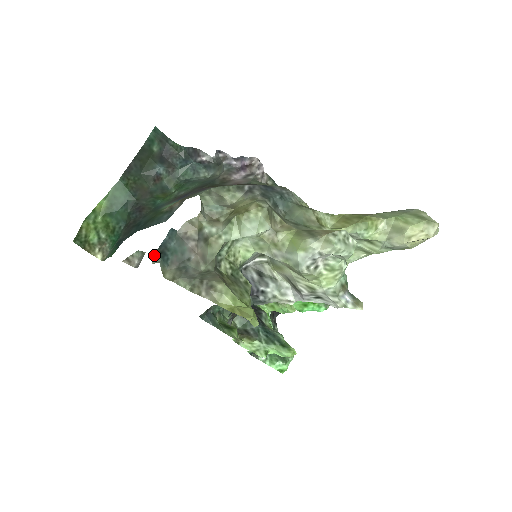
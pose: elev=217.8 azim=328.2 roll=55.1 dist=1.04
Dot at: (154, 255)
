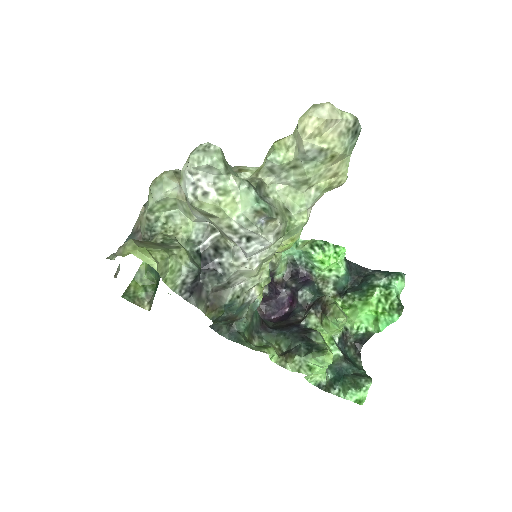
Dot at: occluded
